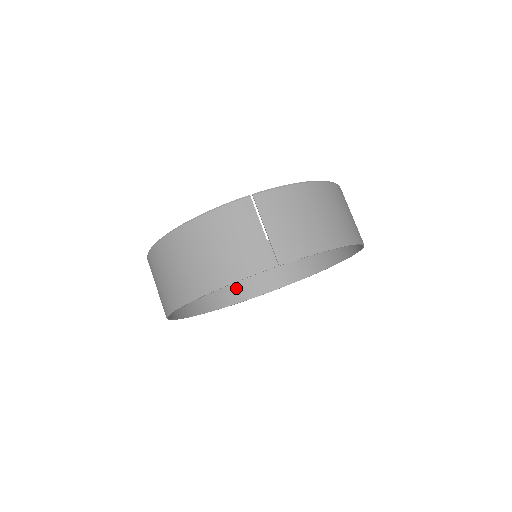
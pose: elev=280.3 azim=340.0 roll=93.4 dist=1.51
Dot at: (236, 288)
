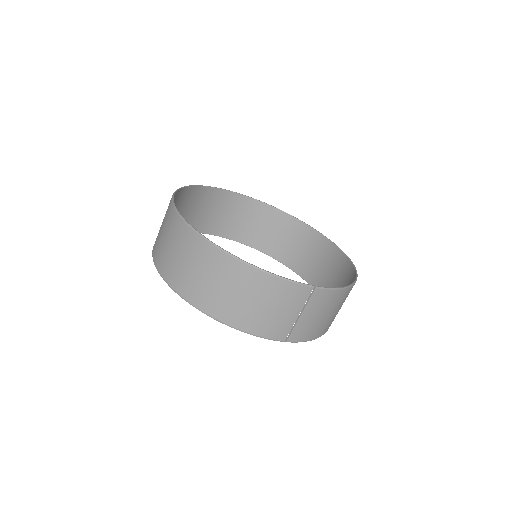
Dot at: (205, 220)
